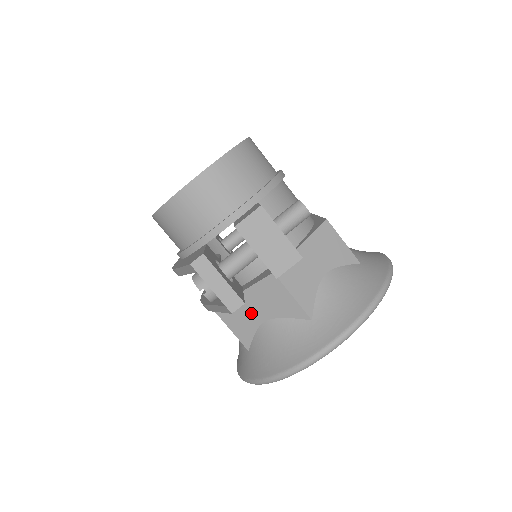
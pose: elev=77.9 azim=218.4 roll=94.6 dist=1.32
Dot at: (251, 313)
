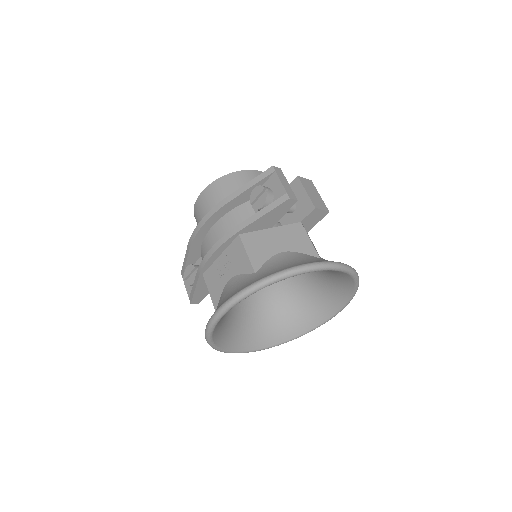
Dot at: (272, 244)
